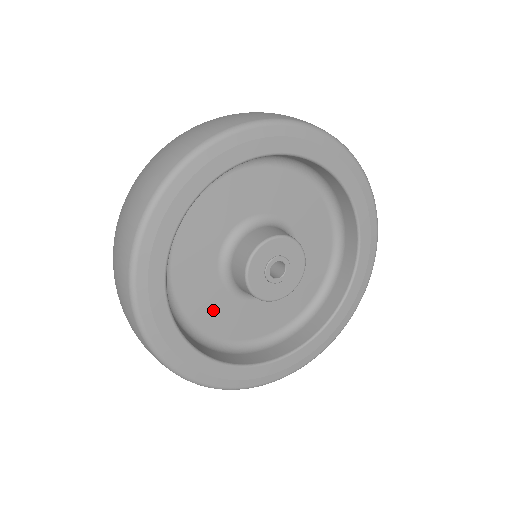
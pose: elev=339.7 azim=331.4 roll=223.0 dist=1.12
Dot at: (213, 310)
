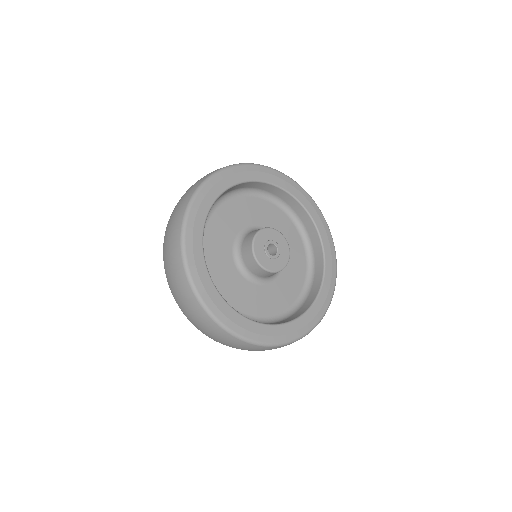
Dot at: (218, 239)
